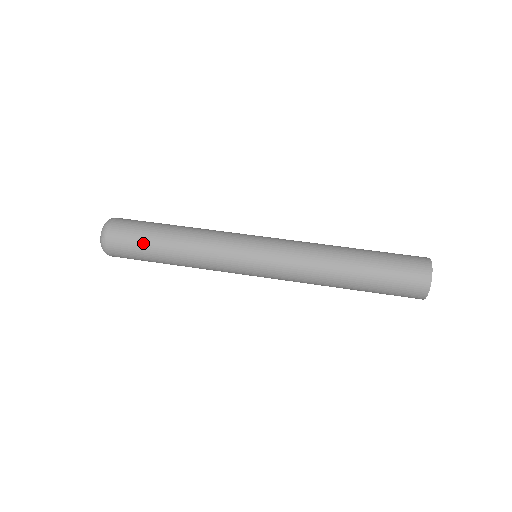
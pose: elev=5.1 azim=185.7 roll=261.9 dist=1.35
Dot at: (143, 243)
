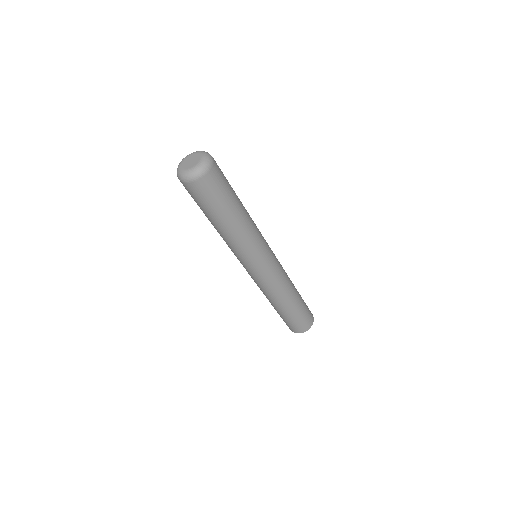
Dot at: (219, 205)
